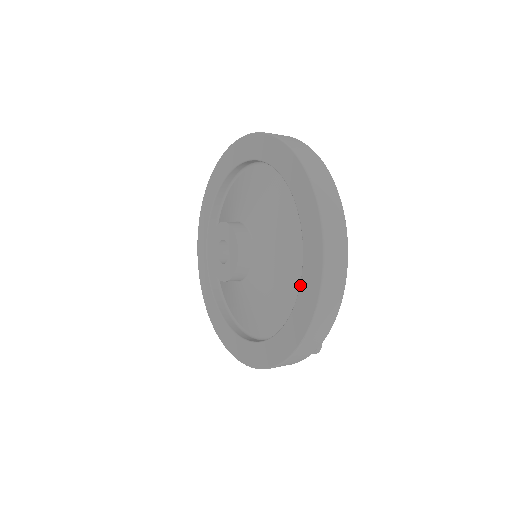
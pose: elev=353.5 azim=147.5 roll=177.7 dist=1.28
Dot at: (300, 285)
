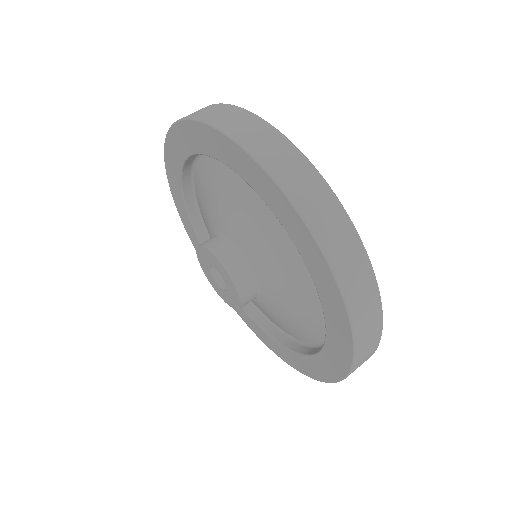
Dot at: (314, 356)
